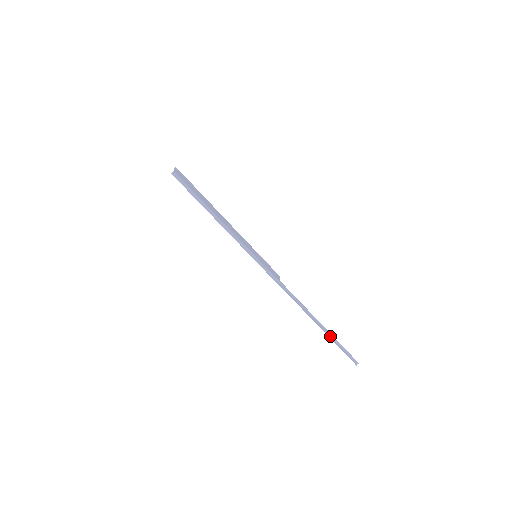
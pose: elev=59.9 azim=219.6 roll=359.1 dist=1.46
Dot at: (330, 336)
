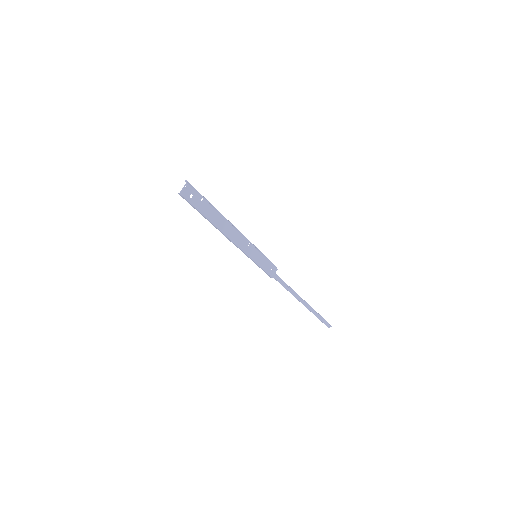
Dot at: (312, 309)
